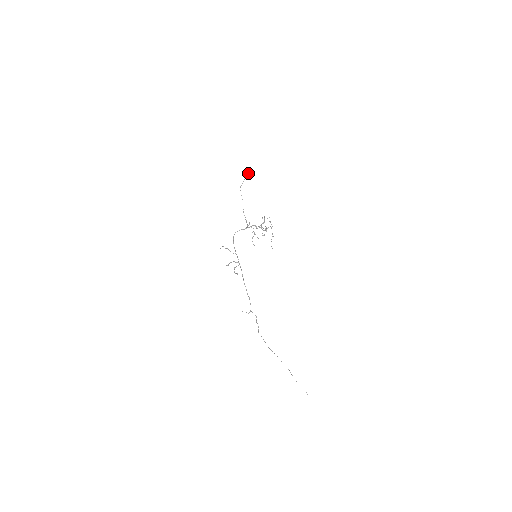
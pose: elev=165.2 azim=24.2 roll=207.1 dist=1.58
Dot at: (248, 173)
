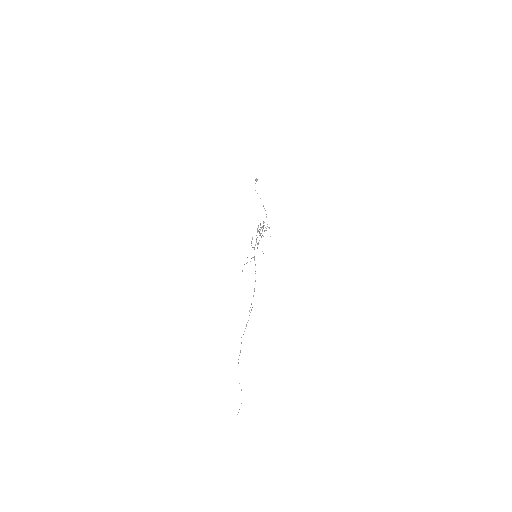
Dot at: (257, 179)
